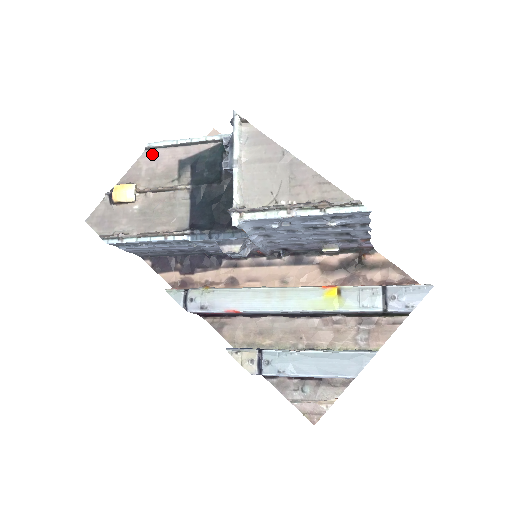
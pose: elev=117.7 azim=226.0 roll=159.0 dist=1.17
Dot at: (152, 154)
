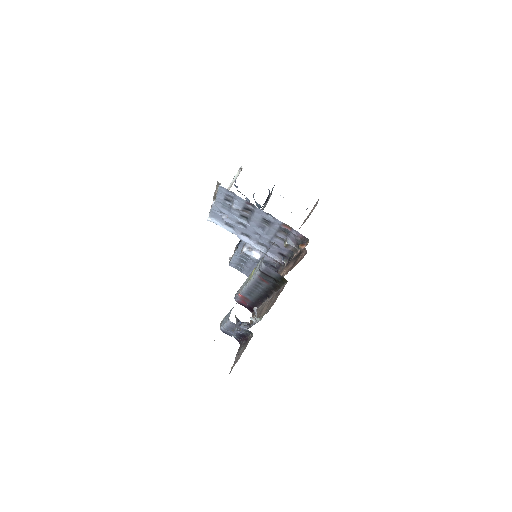
Dot at: occluded
